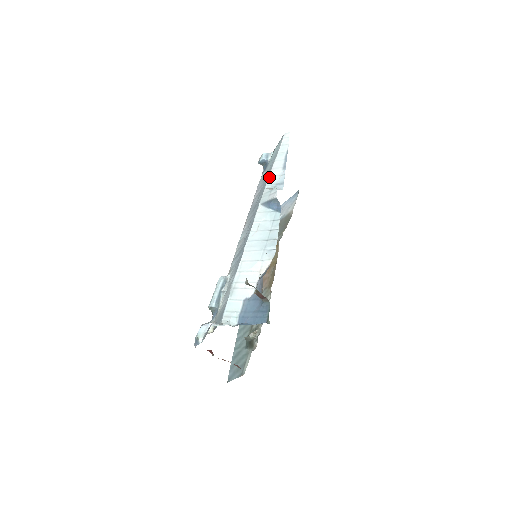
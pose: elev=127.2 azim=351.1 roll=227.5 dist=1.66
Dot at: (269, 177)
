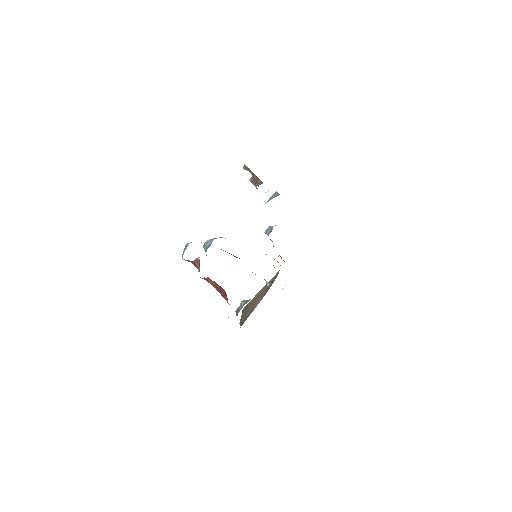
Dot at: occluded
